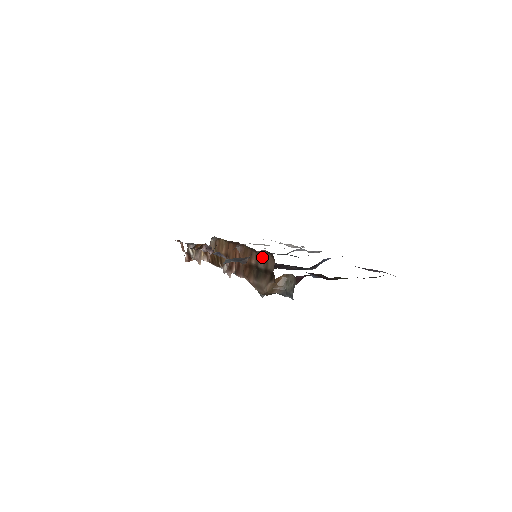
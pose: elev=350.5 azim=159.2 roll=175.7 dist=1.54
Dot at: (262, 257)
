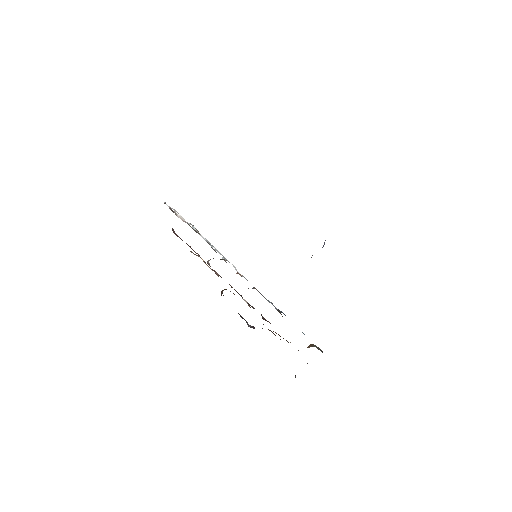
Dot at: occluded
